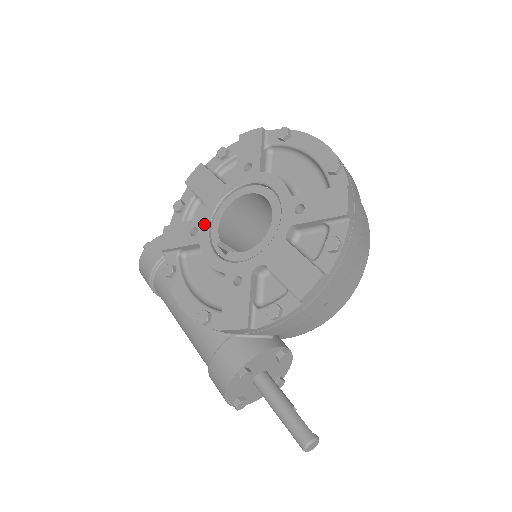
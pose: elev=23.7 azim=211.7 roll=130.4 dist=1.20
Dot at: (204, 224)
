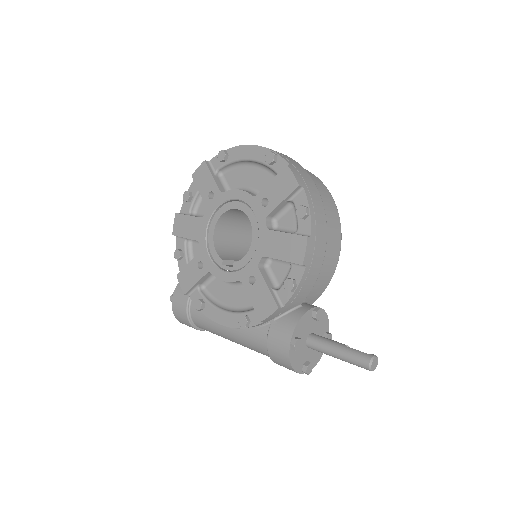
Dot at: (204, 255)
